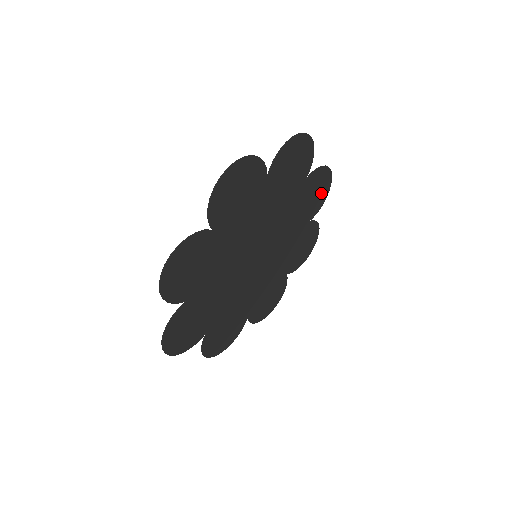
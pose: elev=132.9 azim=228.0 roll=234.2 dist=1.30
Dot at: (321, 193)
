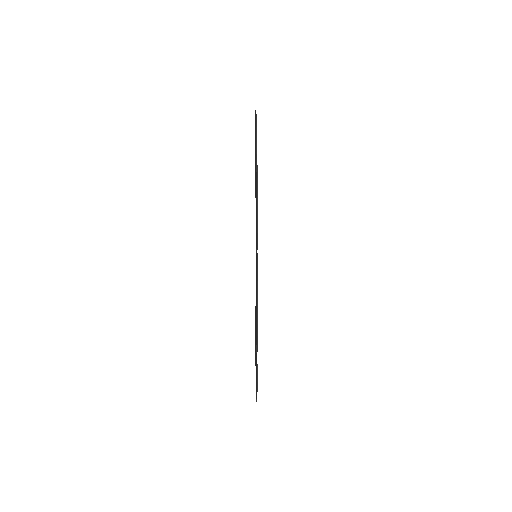
Dot at: occluded
